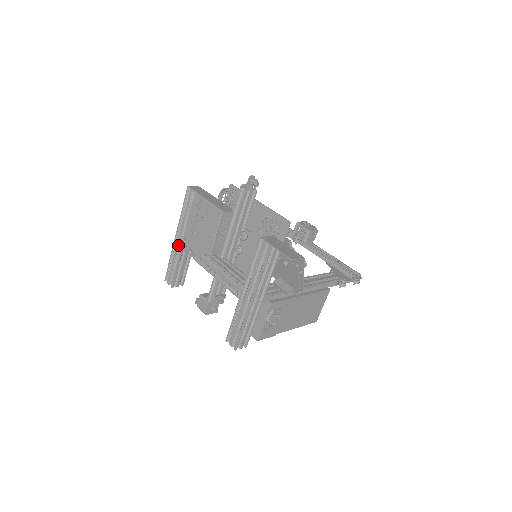
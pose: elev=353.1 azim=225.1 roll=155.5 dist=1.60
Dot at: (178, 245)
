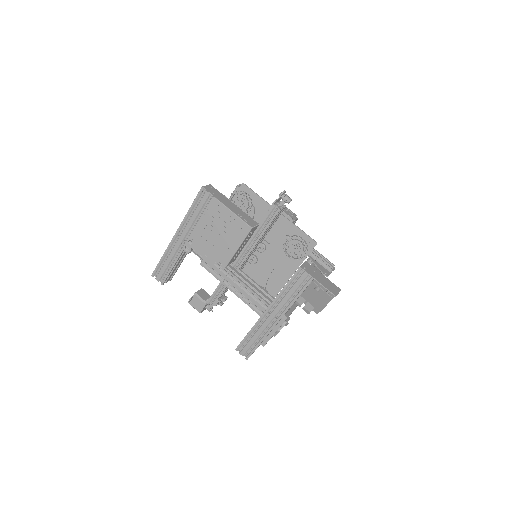
Dot at: (178, 245)
